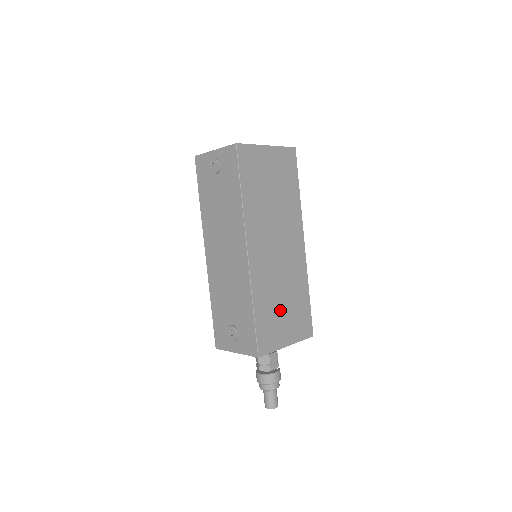
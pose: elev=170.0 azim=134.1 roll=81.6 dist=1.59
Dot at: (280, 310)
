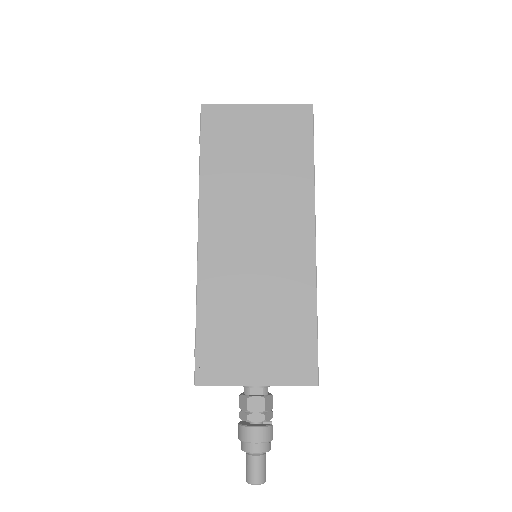
Dot at: (248, 327)
